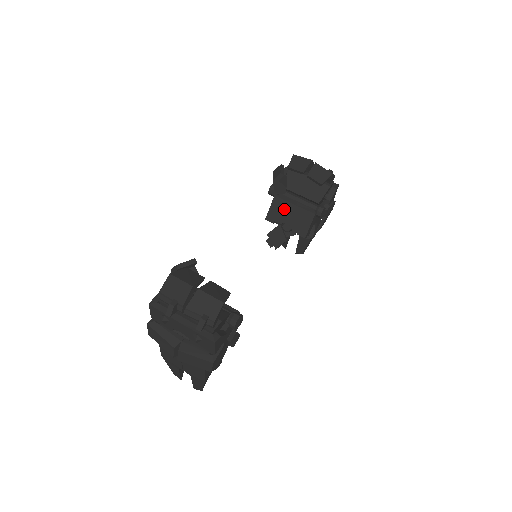
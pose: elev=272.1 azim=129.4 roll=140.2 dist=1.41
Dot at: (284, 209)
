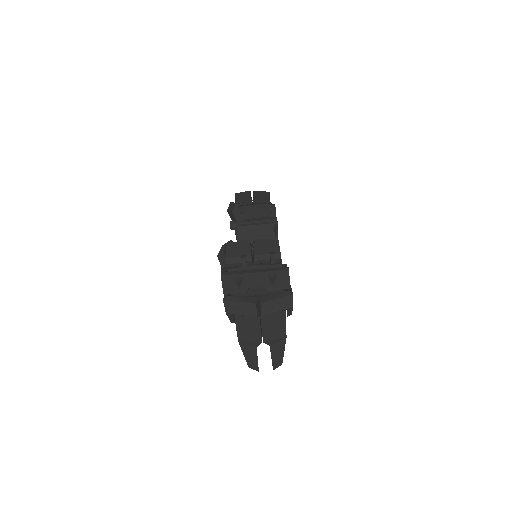
Dot at: (249, 232)
